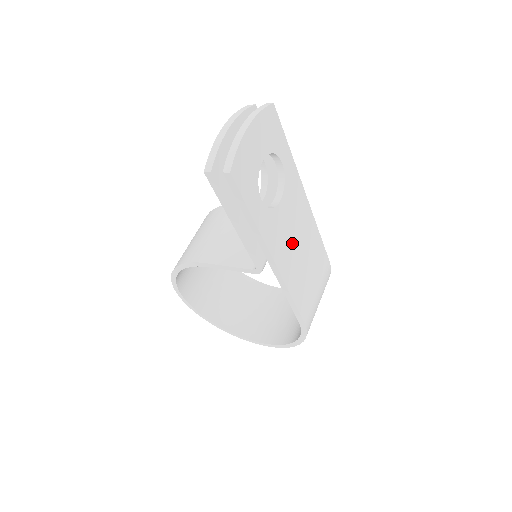
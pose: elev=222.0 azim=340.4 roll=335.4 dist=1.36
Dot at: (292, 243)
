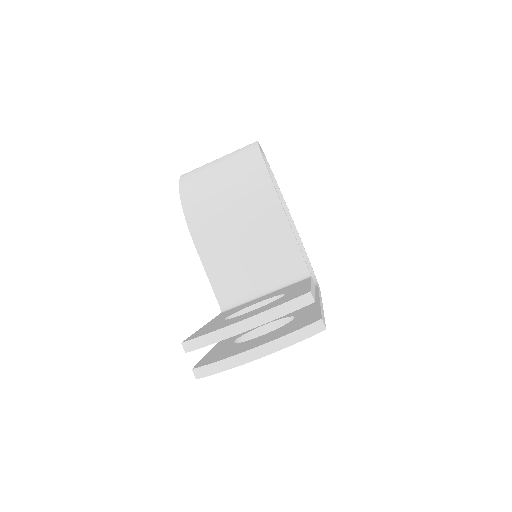
Dot at: occluded
